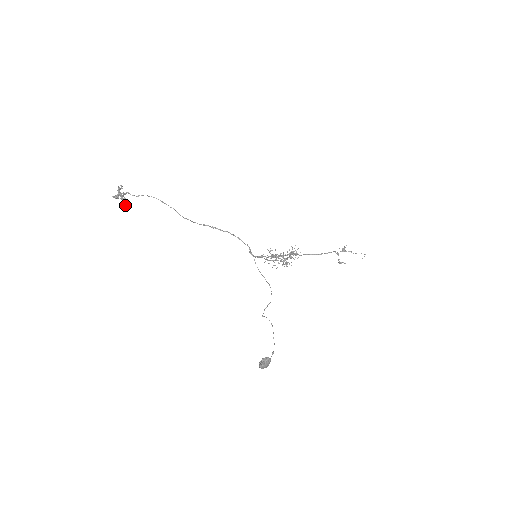
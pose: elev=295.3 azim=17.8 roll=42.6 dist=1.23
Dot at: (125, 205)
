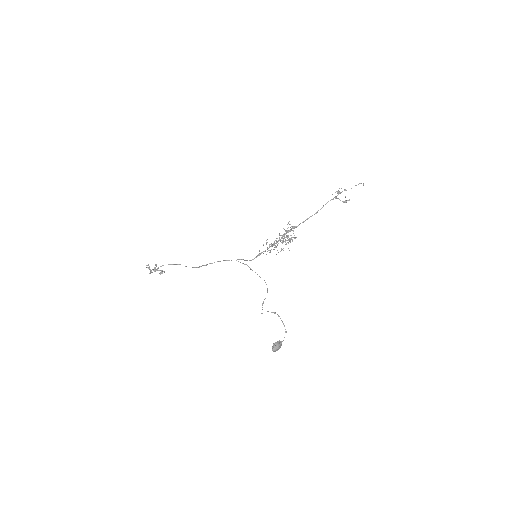
Dot at: (160, 273)
